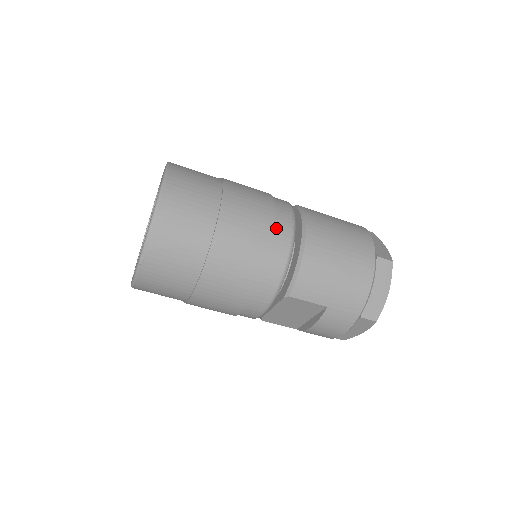
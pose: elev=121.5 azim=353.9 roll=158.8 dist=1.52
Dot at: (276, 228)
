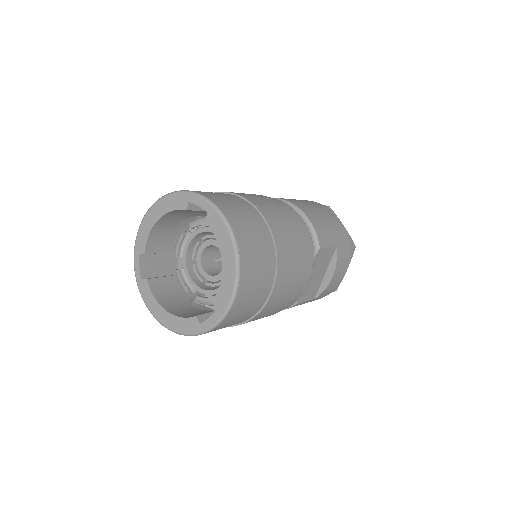
Dot at: occluded
